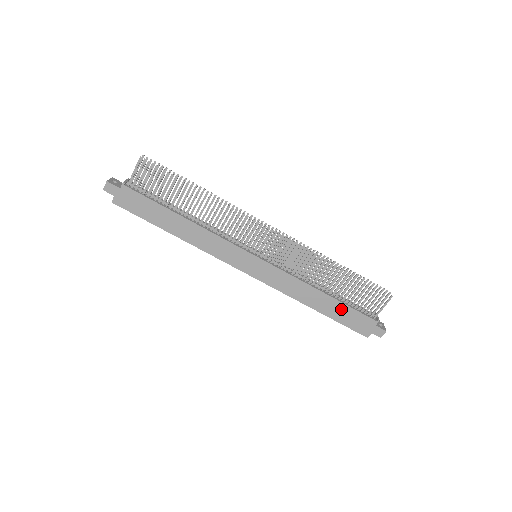
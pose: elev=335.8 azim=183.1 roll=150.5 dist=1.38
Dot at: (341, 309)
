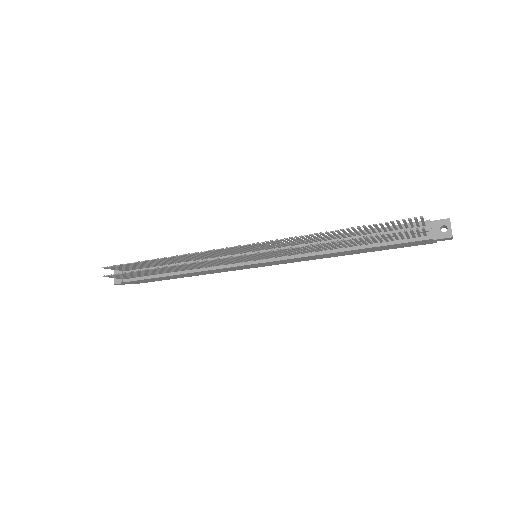
Dot at: (377, 248)
